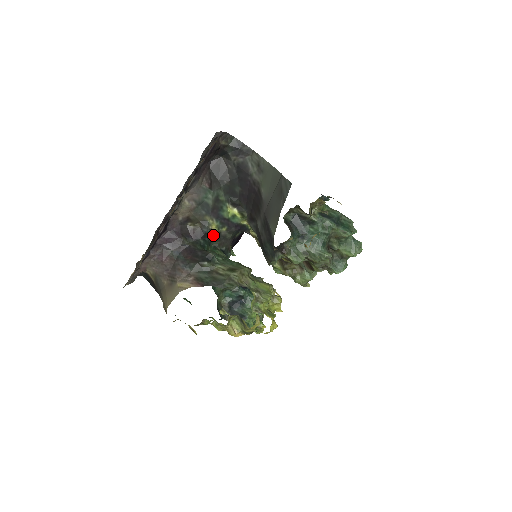
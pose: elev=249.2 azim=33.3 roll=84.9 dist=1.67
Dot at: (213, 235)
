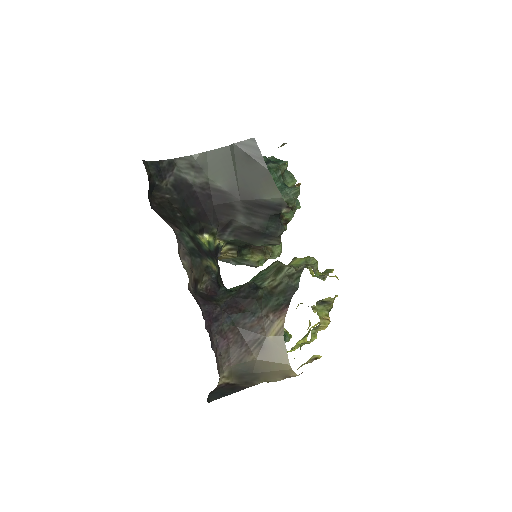
Dot at: (217, 278)
